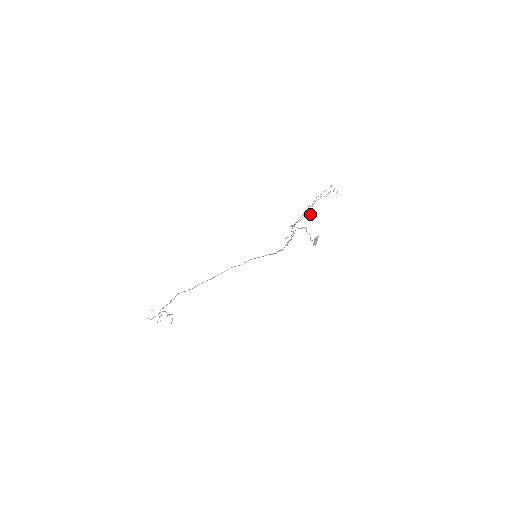
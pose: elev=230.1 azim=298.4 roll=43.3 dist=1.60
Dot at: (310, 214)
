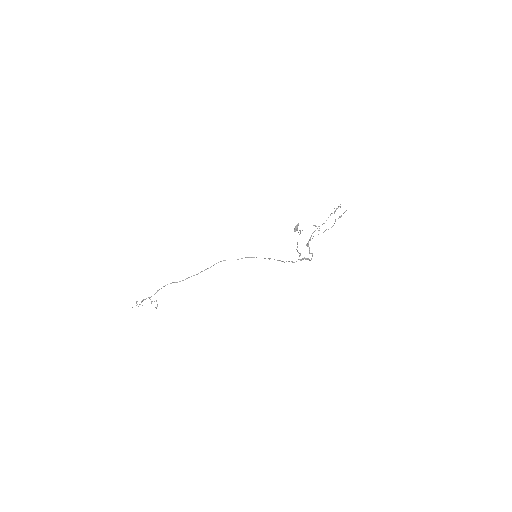
Dot at: (319, 230)
